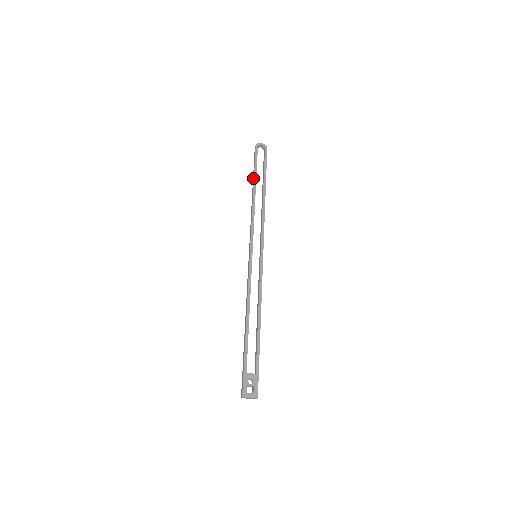
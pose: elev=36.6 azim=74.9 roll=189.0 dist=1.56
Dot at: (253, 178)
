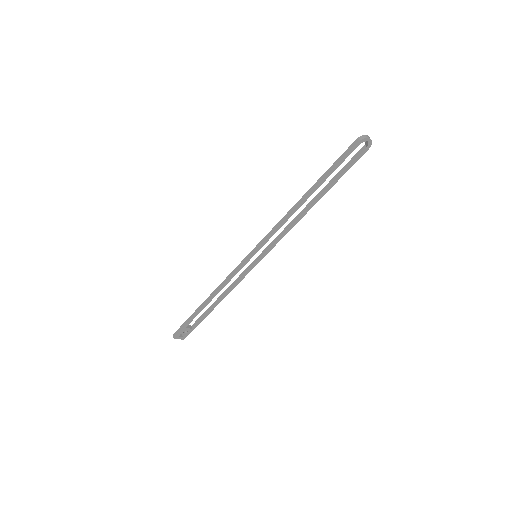
Dot at: (320, 180)
